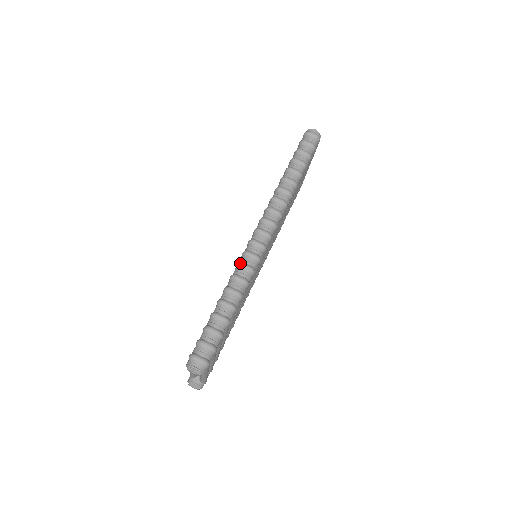
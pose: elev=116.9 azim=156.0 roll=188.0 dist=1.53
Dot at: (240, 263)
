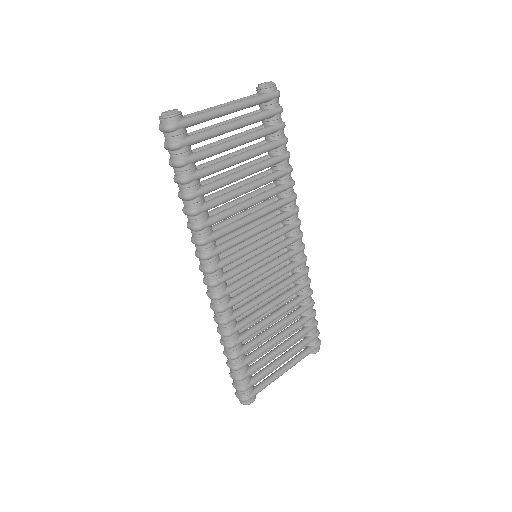
Dot at: occluded
